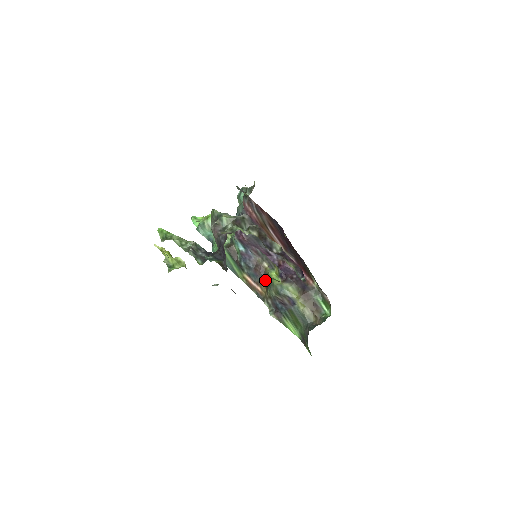
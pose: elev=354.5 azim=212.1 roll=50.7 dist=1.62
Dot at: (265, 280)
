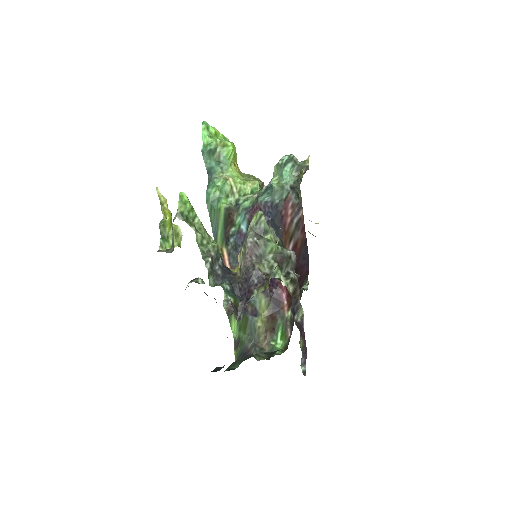
Dot at: occluded
